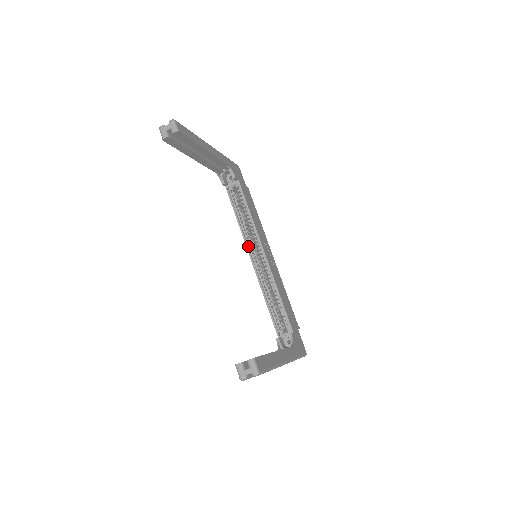
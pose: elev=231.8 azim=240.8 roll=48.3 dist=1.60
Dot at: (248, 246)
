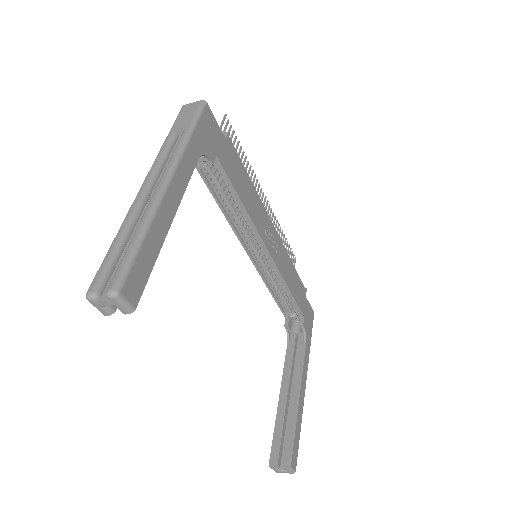
Dot at: (242, 239)
